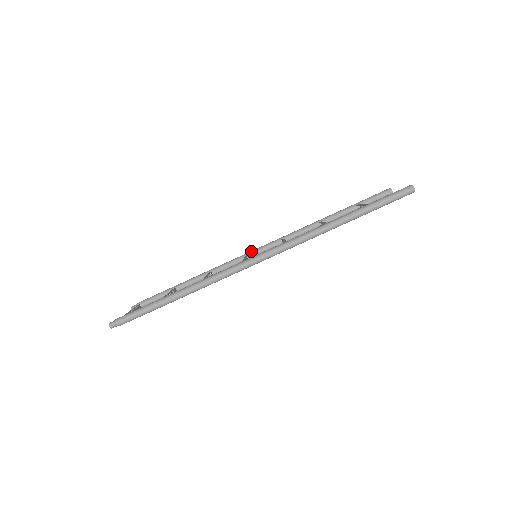
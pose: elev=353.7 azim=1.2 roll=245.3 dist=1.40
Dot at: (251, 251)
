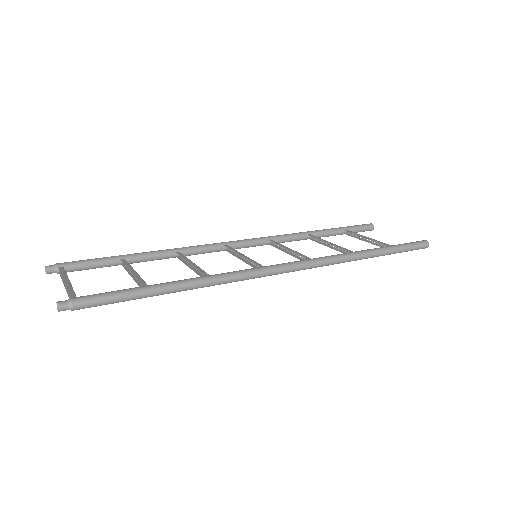
Dot at: (232, 241)
